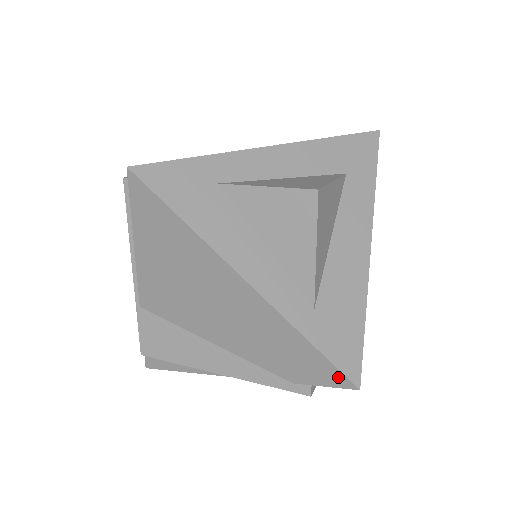
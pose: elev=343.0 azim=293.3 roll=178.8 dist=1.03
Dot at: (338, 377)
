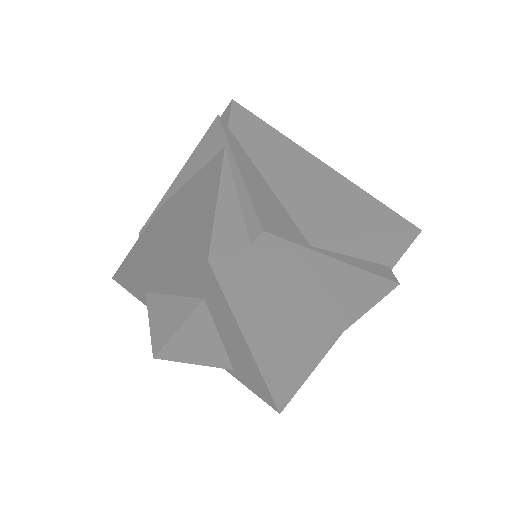
Dot at: occluded
